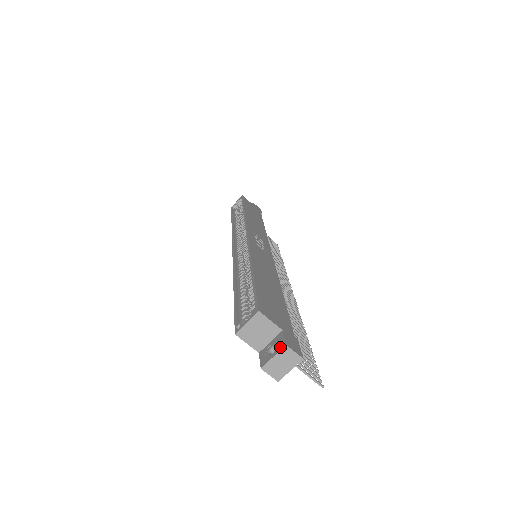
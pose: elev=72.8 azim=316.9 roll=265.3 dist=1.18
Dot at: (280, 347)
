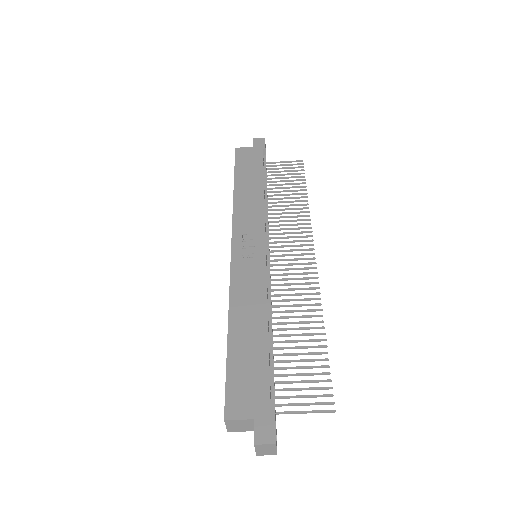
Dot at: (254, 443)
